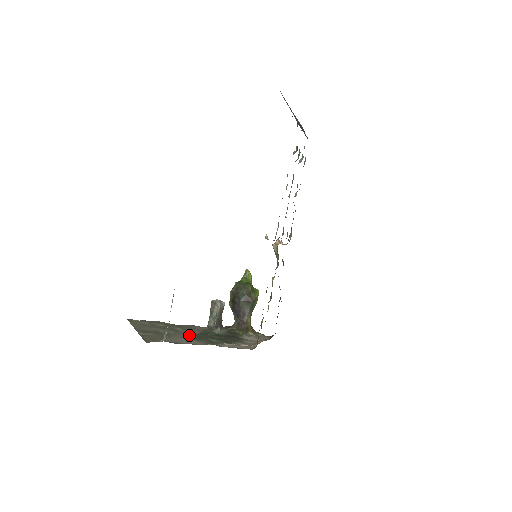
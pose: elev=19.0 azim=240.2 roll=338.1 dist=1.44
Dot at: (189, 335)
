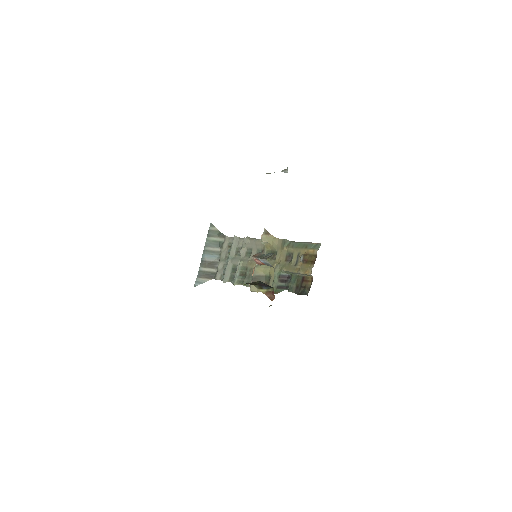
Dot at: occluded
